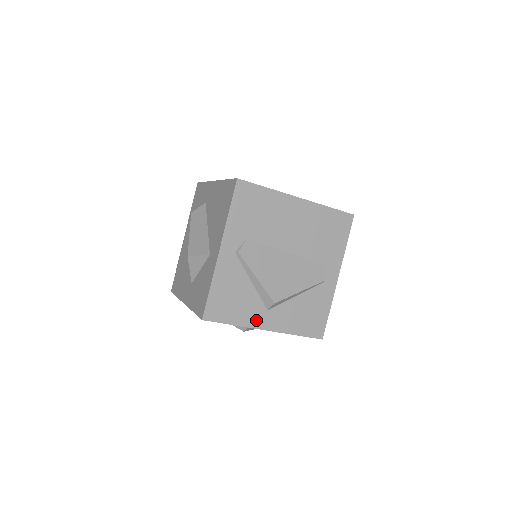
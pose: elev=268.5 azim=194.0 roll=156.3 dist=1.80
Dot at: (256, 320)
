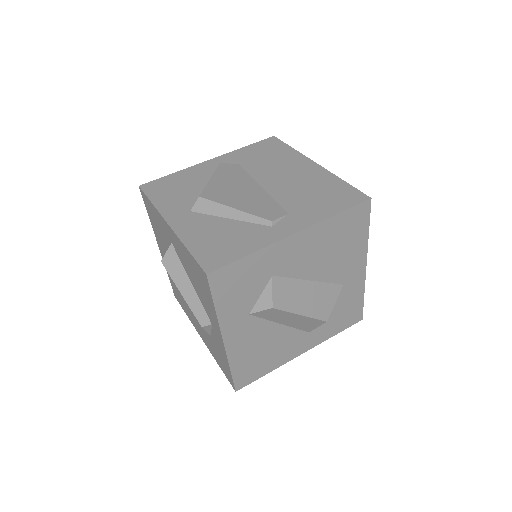
Dot at: (172, 212)
